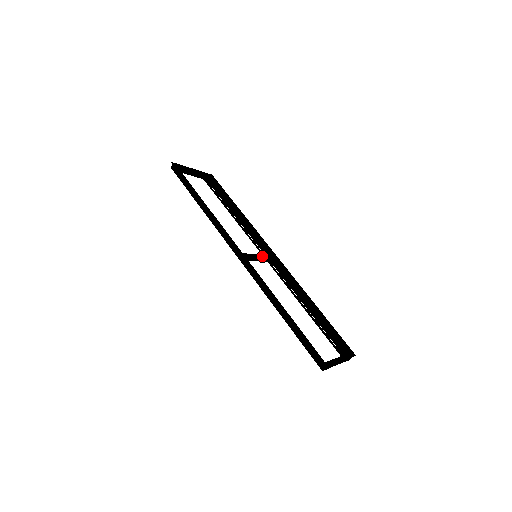
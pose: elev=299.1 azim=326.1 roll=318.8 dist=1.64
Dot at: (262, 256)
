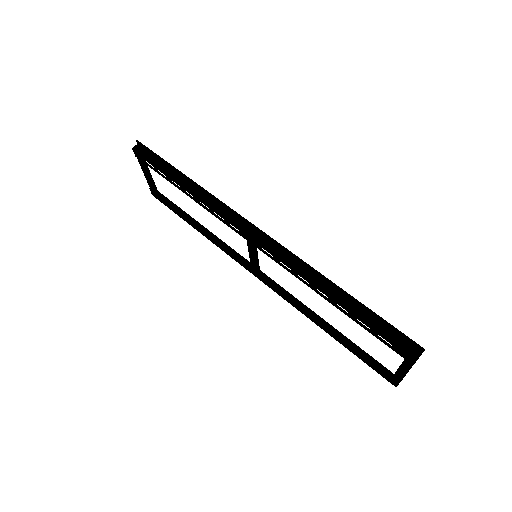
Dot at: (253, 267)
